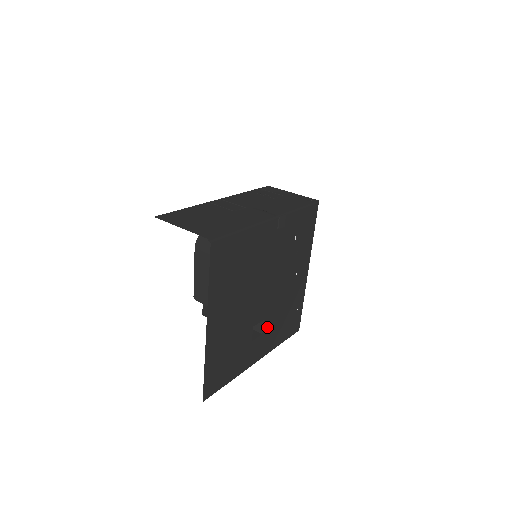
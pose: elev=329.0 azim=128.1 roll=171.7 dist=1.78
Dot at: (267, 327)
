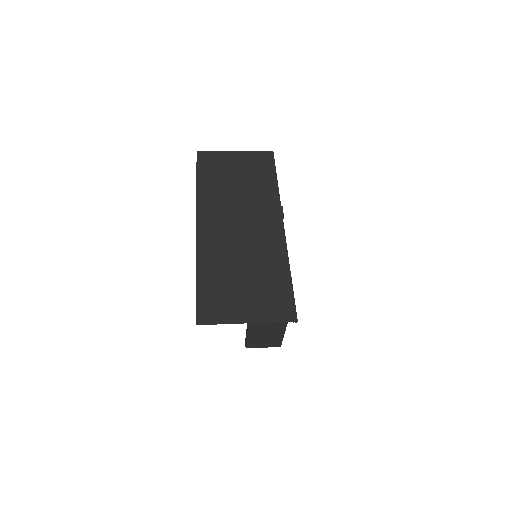
Dot at: occluded
